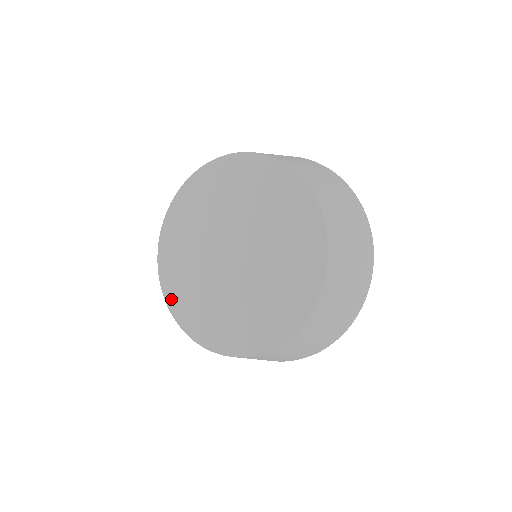
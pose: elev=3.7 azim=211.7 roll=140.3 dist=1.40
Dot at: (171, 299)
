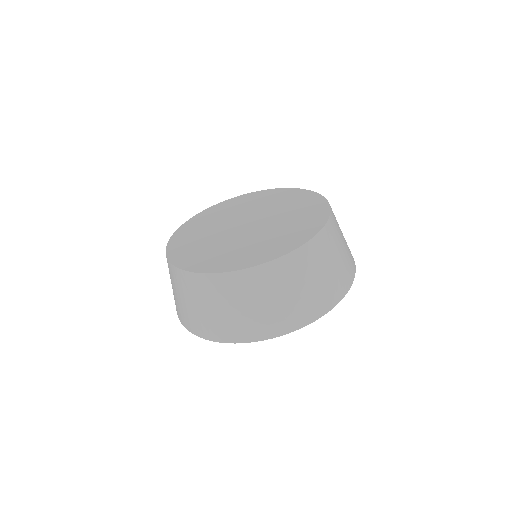
Dot at: (235, 266)
